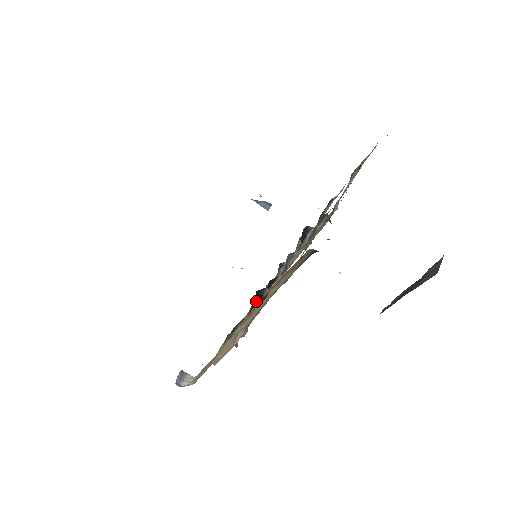
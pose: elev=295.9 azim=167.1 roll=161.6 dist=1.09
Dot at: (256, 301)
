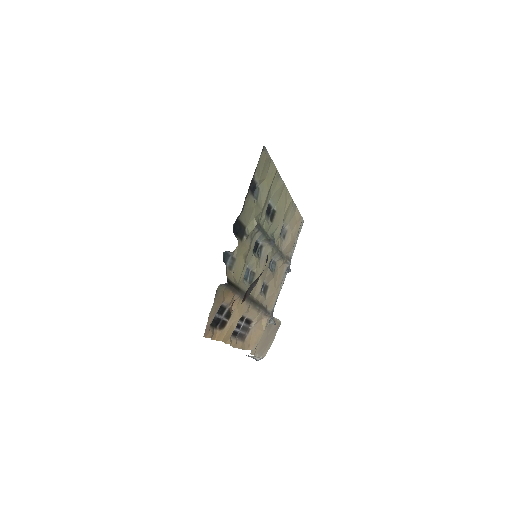
Dot at: (216, 324)
